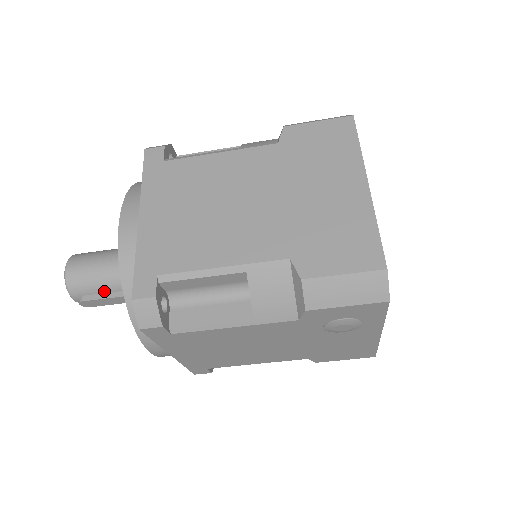
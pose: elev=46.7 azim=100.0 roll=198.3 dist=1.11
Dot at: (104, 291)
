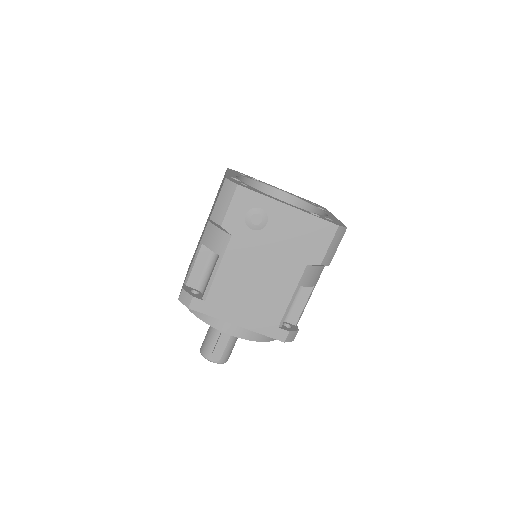
Dot at: (215, 341)
